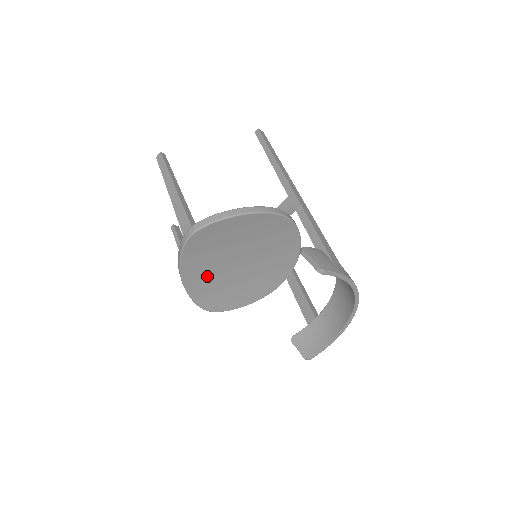
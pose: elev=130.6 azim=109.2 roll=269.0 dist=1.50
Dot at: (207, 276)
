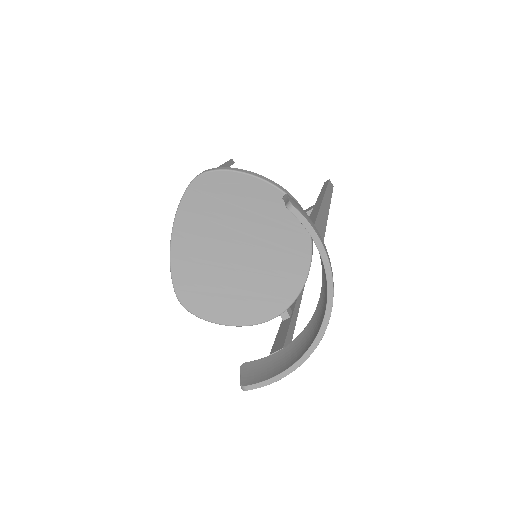
Dot at: (197, 249)
